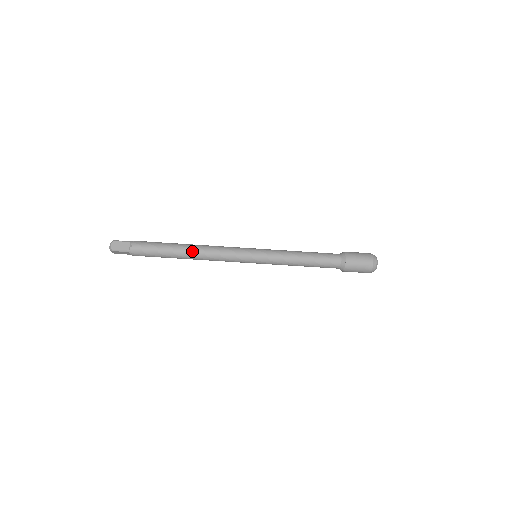
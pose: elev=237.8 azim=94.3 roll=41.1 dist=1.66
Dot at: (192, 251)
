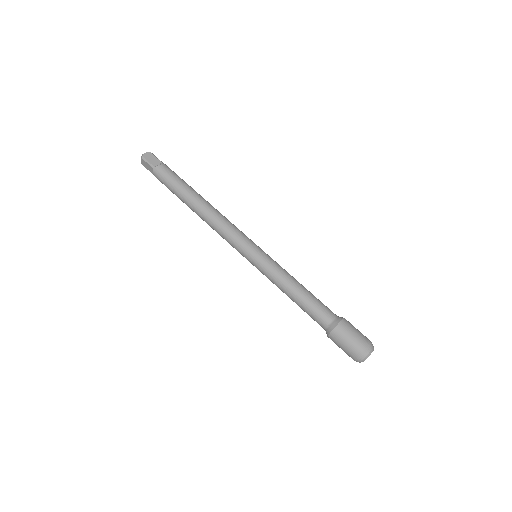
Dot at: (204, 206)
